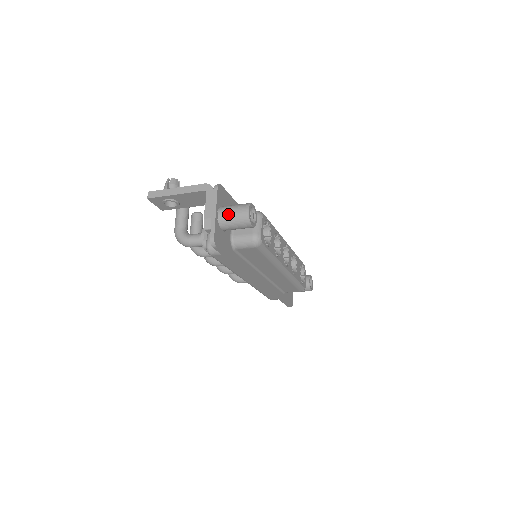
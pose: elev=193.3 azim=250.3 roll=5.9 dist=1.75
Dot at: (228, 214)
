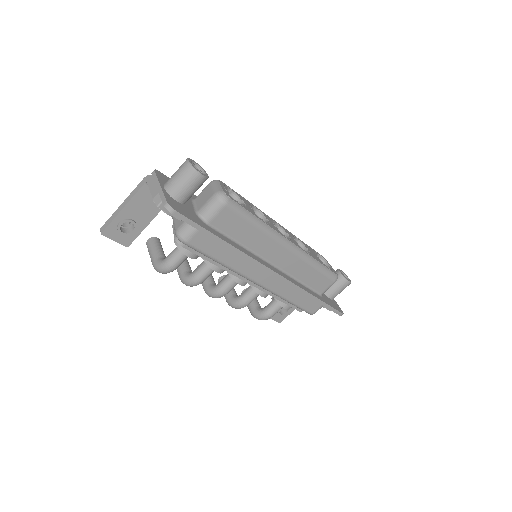
Dot at: (172, 179)
